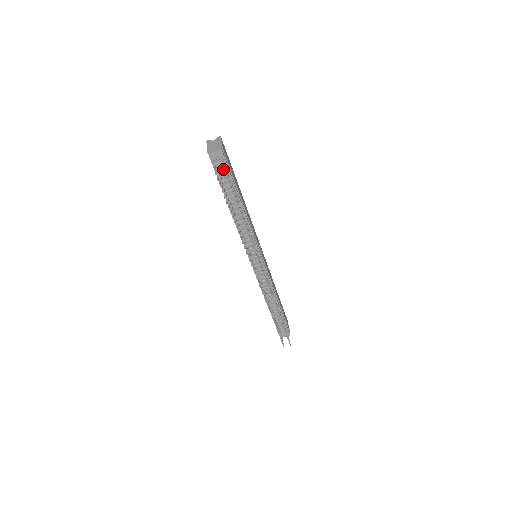
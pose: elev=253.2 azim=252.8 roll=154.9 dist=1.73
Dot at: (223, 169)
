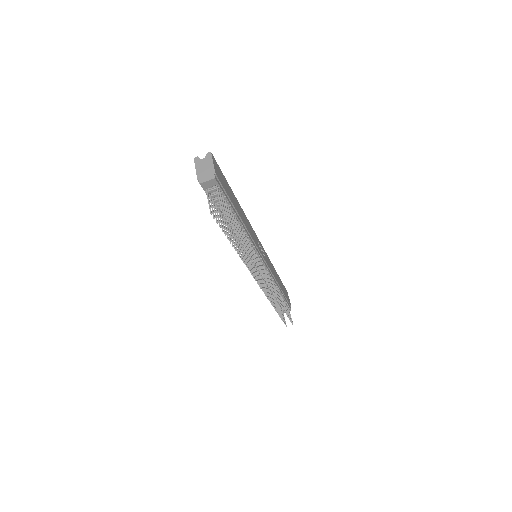
Dot at: (217, 195)
